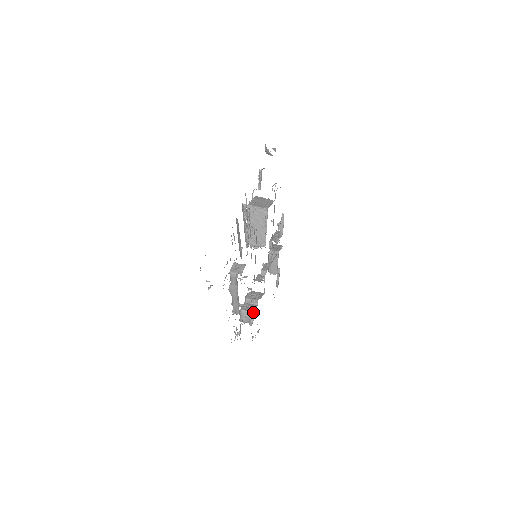
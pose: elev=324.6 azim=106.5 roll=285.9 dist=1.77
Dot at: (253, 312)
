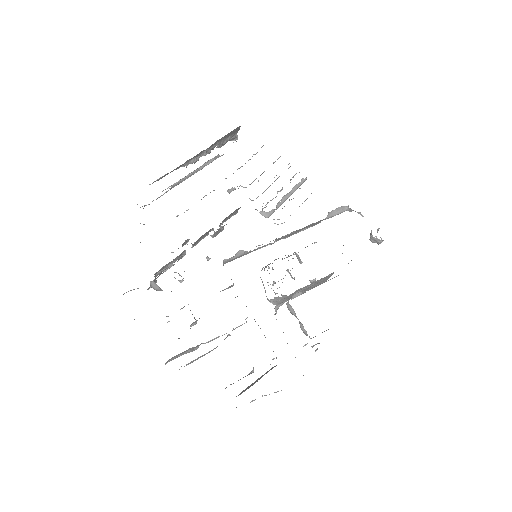
Dot at: occluded
